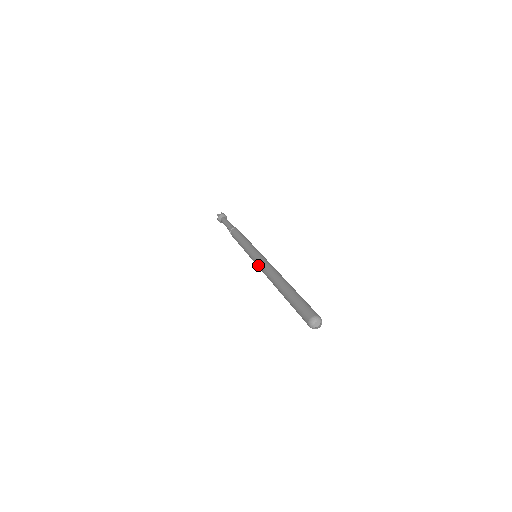
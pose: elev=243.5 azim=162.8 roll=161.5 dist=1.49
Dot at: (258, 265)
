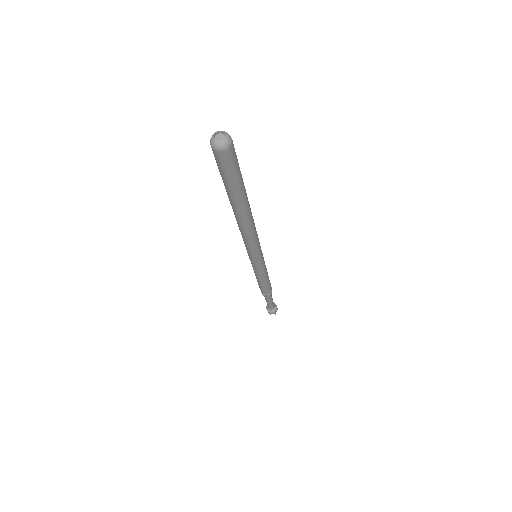
Dot at: occluded
